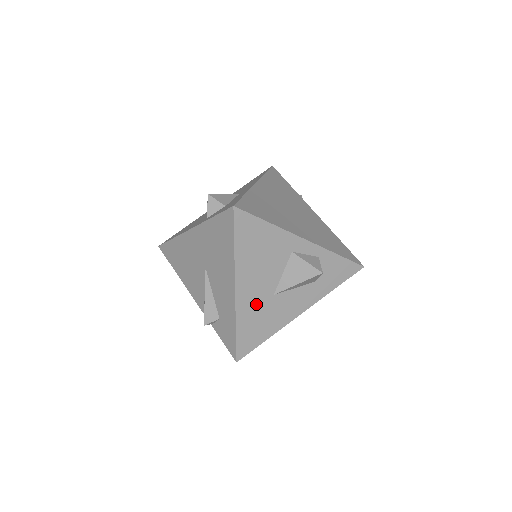
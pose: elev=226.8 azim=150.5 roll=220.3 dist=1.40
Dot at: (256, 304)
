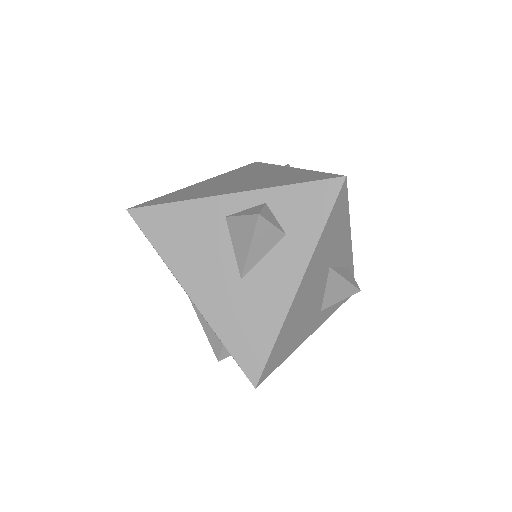
Dot at: (227, 301)
